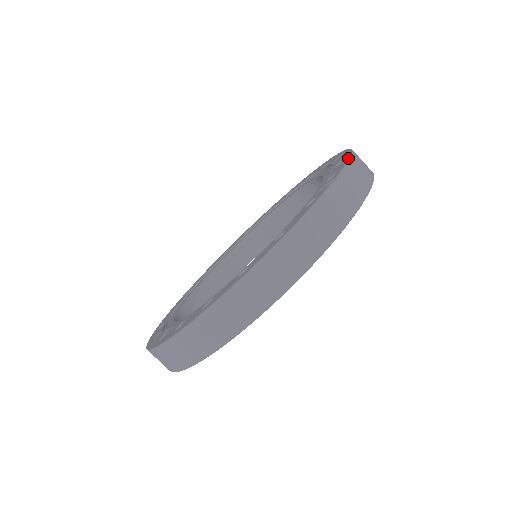
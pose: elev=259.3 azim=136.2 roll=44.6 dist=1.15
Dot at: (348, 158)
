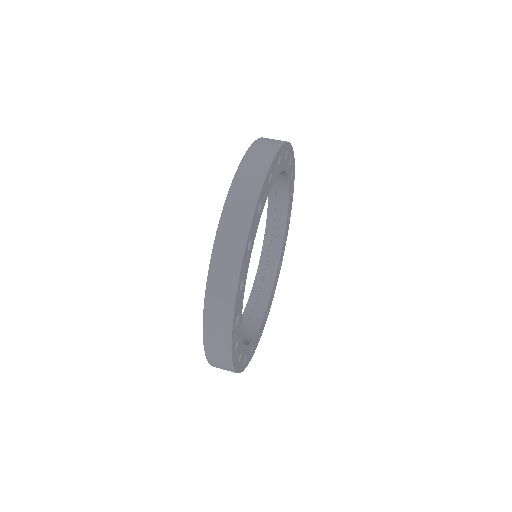
Dot at: occluded
